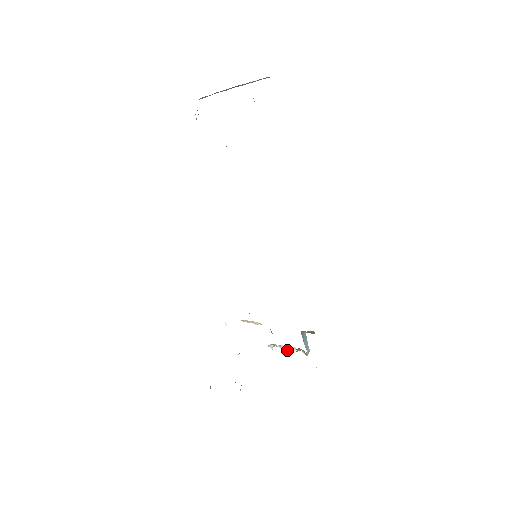
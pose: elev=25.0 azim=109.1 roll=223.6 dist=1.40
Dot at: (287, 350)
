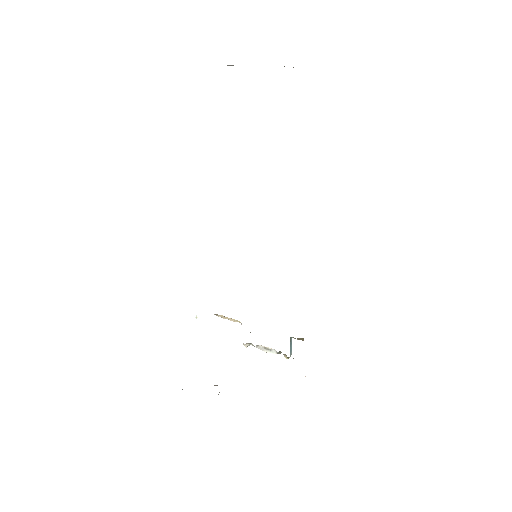
Dot at: (265, 351)
